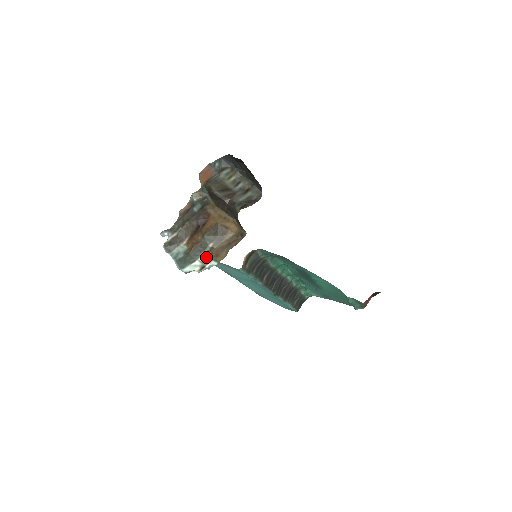
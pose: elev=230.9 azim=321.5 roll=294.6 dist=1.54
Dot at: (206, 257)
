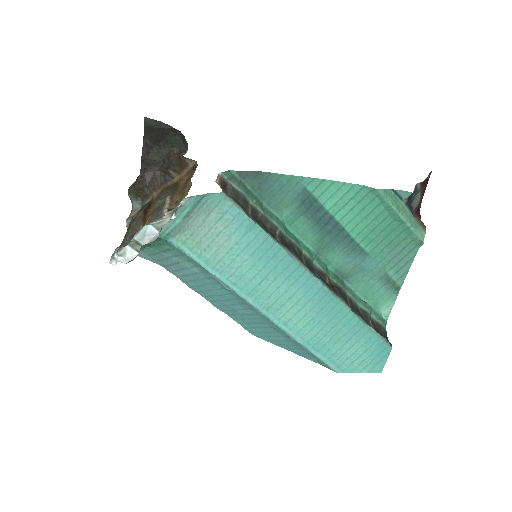
Dot at: (172, 209)
